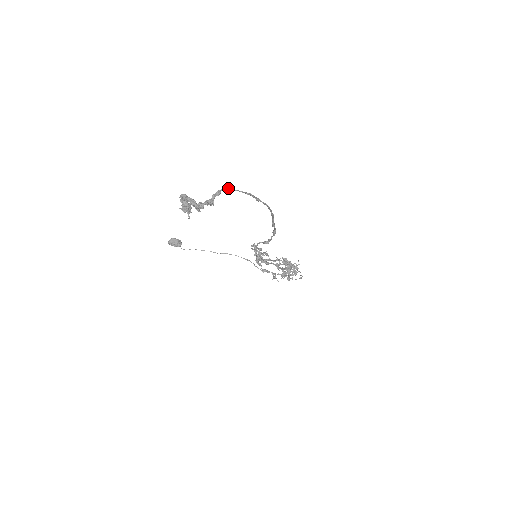
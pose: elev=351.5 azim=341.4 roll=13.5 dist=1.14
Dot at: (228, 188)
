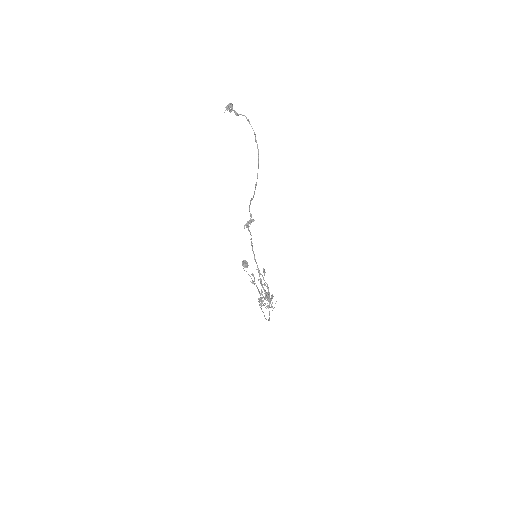
Dot at: occluded
